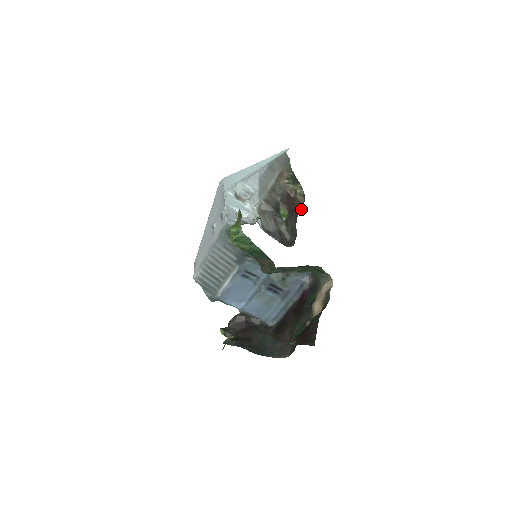
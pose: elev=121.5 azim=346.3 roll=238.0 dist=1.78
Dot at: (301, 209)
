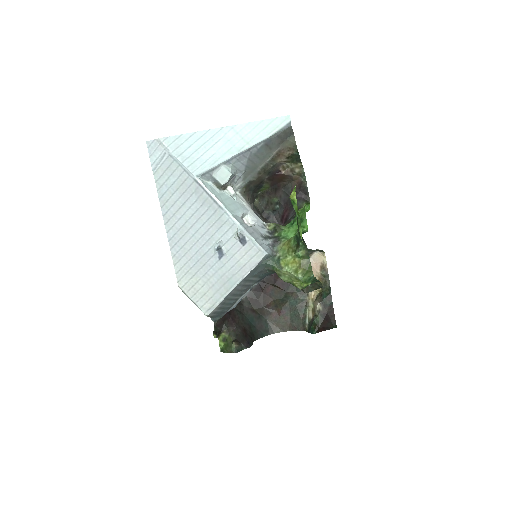
Dot at: (301, 192)
